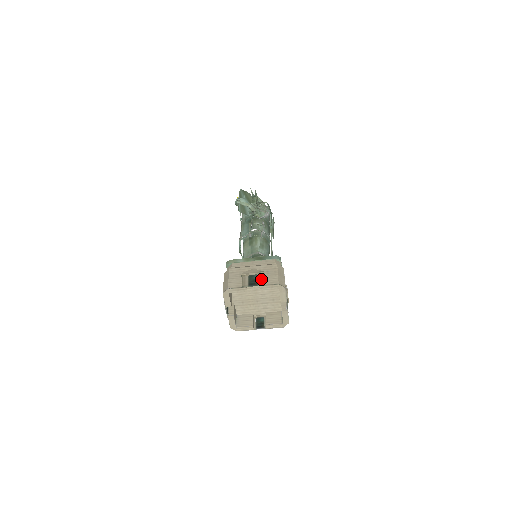
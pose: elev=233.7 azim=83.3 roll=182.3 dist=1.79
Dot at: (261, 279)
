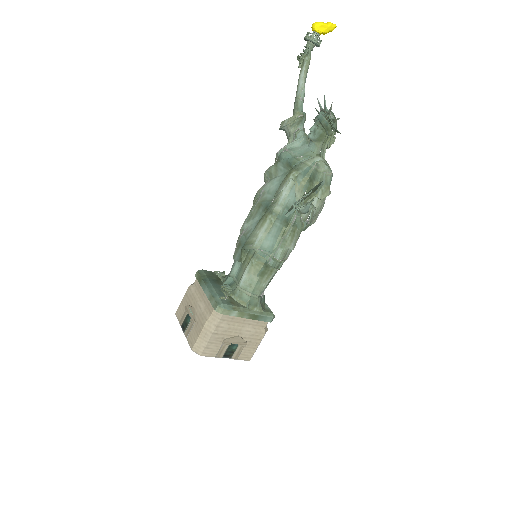
Dot at: (238, 352)
